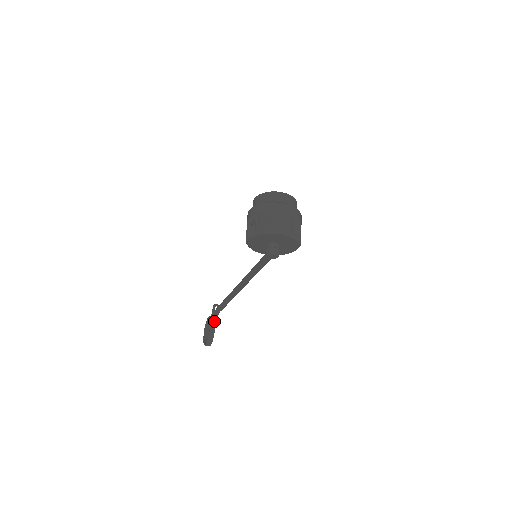
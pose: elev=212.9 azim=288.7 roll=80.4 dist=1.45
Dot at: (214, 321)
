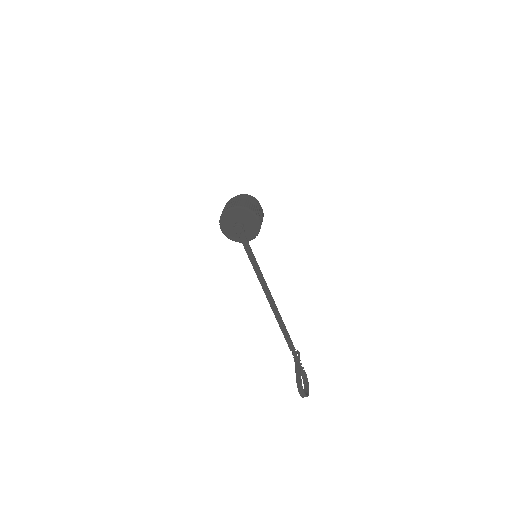
Dot at: (297, 366)
